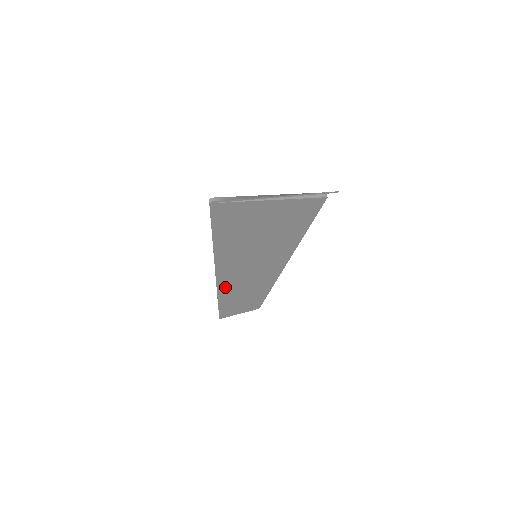
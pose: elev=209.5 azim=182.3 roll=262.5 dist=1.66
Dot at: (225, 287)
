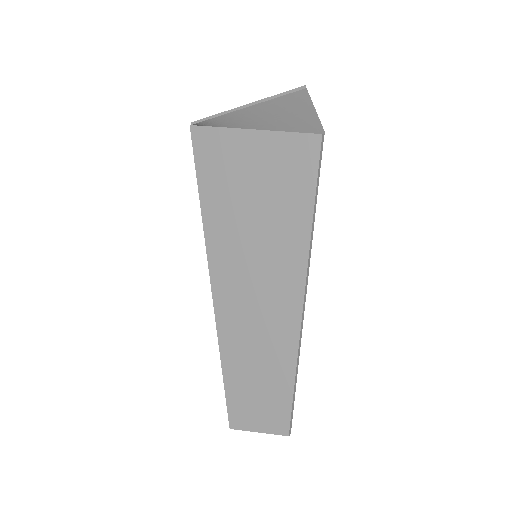
Dot at: (226, 324)
